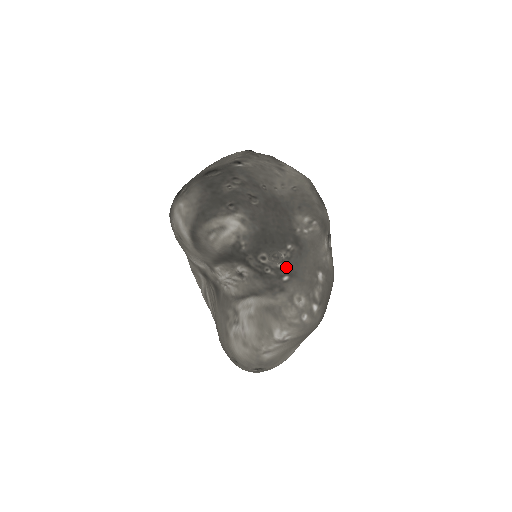
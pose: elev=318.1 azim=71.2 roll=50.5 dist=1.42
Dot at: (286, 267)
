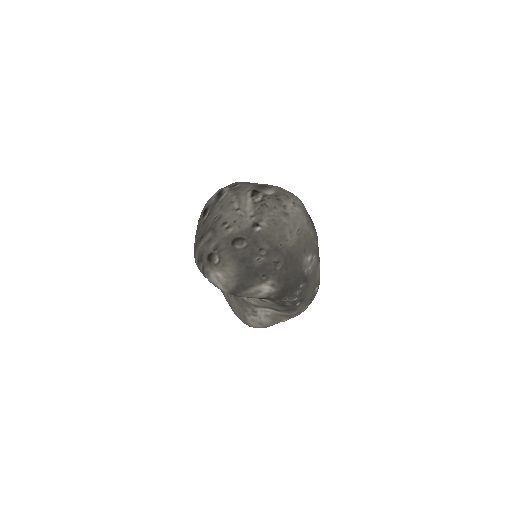
Dot at: (299, 298)
